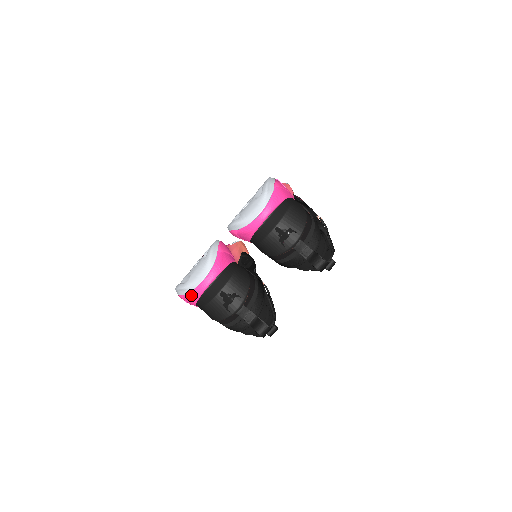
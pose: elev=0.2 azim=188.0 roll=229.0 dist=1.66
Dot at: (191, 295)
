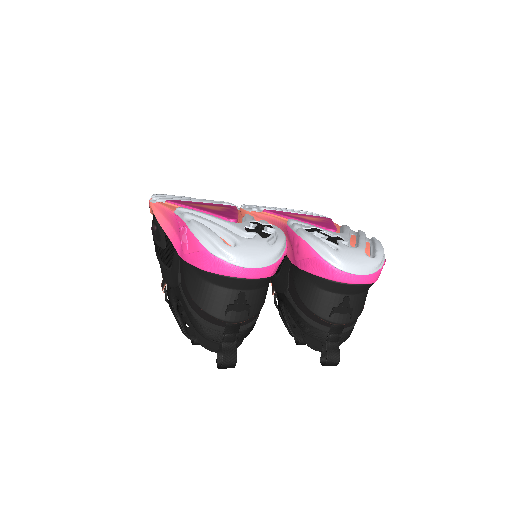
Dot at: (218, 263)
